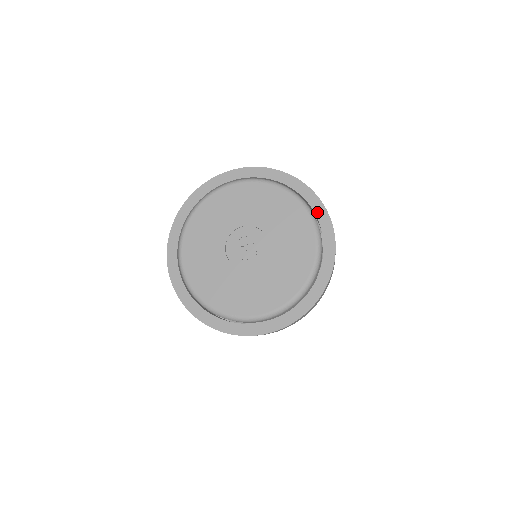
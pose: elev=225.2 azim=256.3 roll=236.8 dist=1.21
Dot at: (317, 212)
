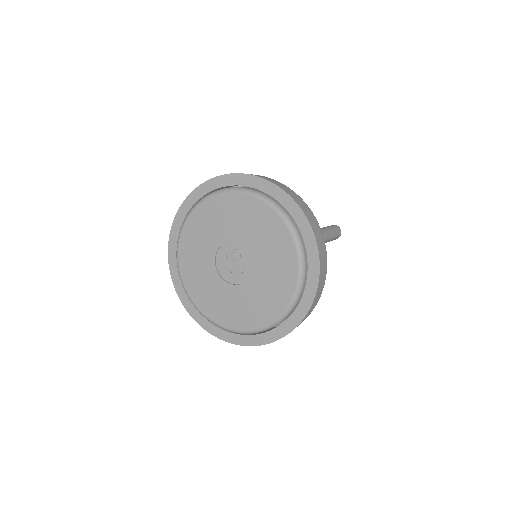
Dot at: (297, 221)
